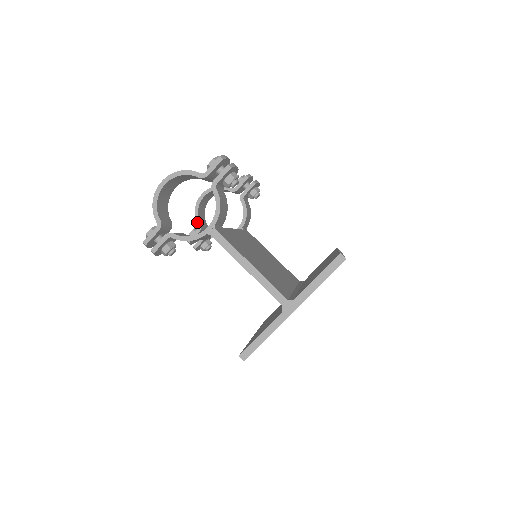
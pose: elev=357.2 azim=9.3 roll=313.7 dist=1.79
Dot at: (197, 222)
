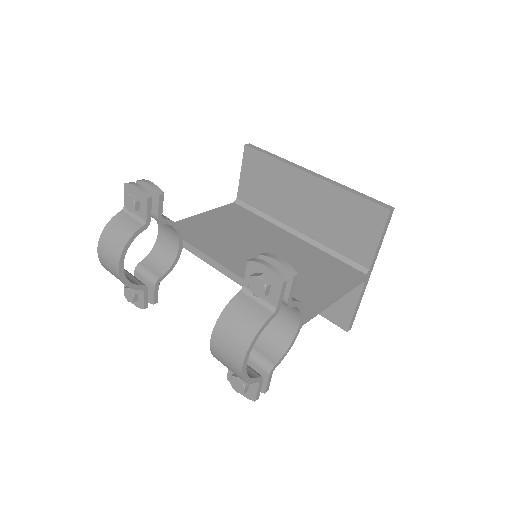
Dot at: (139, 289)
